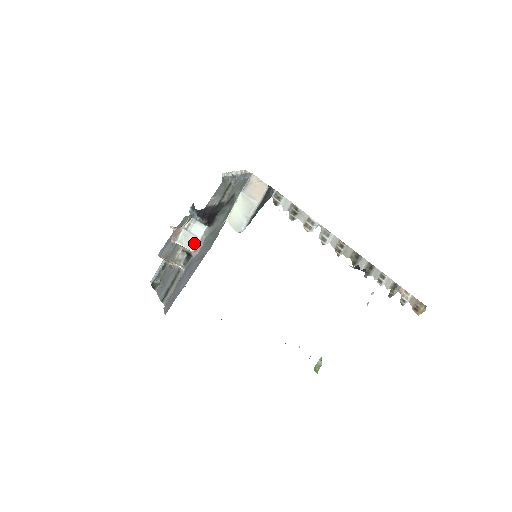
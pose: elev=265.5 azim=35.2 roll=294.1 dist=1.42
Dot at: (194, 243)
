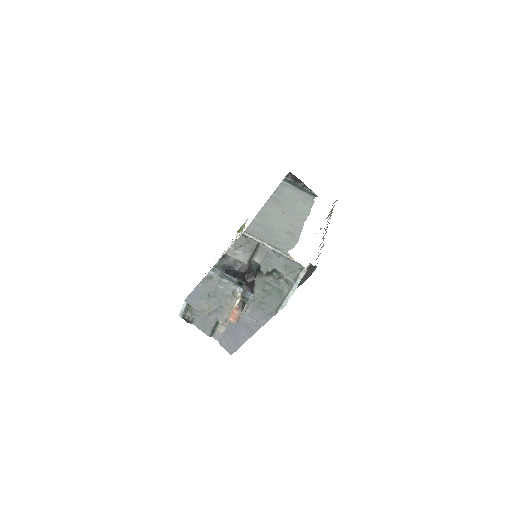
Dot at: occluded
